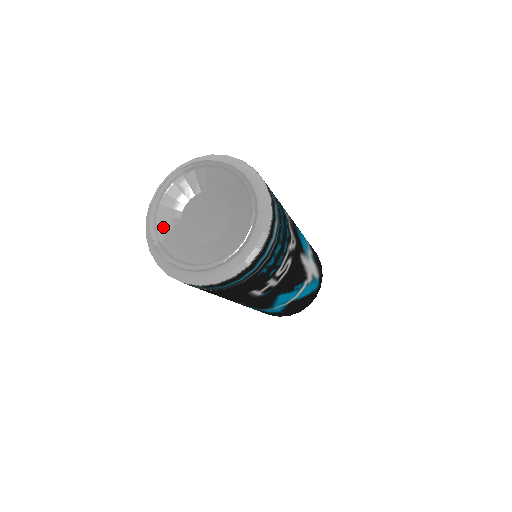
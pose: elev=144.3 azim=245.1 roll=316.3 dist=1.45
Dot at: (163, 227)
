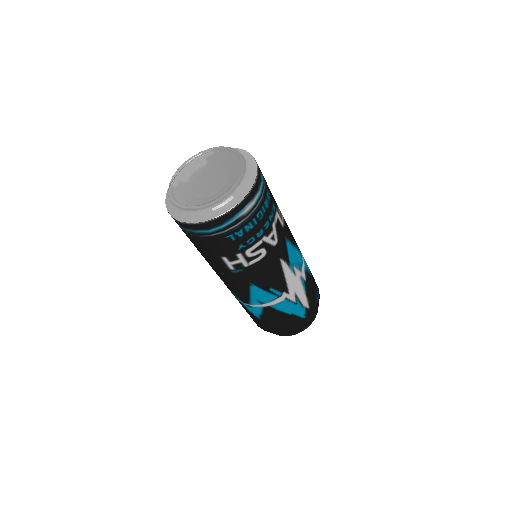
Dot at: (181, 179)
